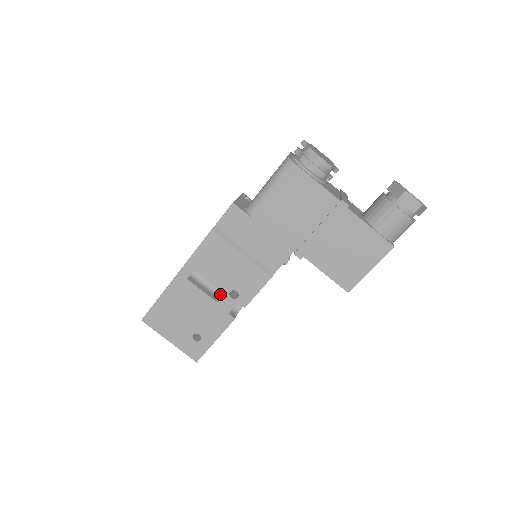
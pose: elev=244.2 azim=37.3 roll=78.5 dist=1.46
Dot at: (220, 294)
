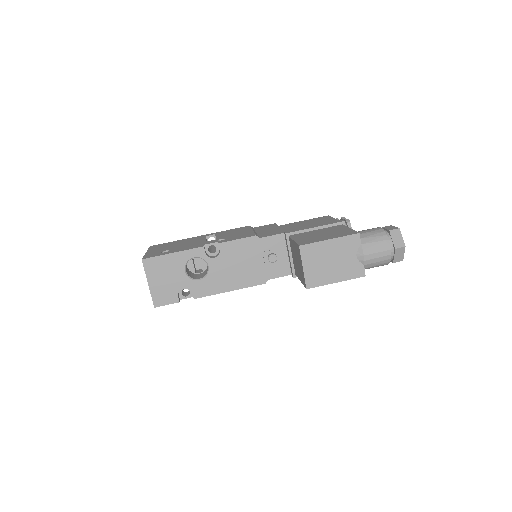
Dot at: occluded
